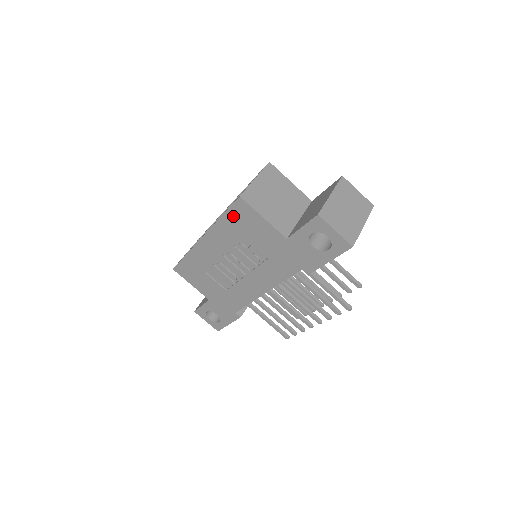
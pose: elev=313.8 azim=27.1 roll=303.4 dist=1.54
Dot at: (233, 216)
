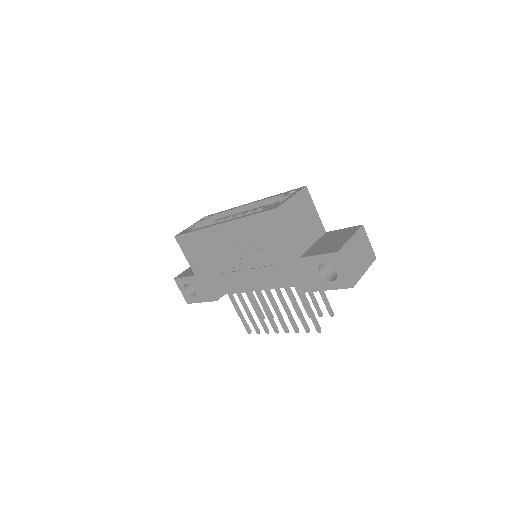
Dot at: (261, 220)
